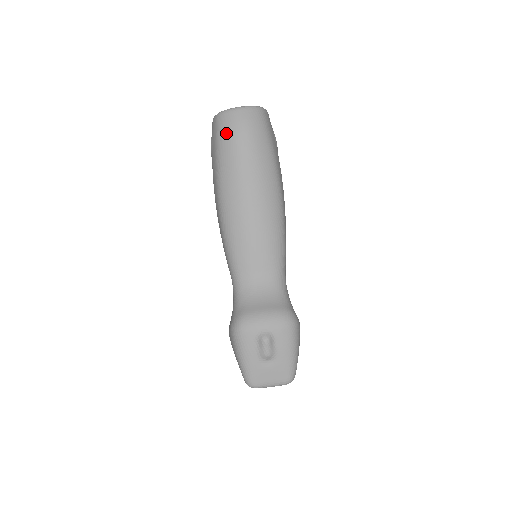
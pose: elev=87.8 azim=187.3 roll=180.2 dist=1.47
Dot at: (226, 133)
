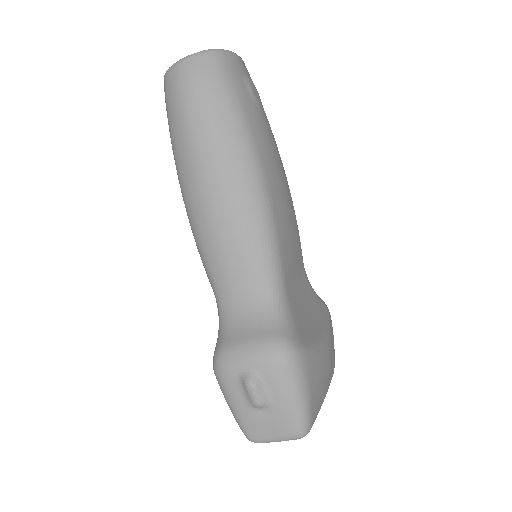
Dot at: (171, 99)
